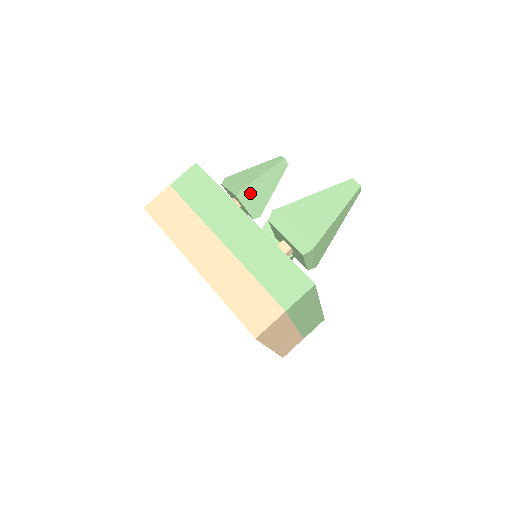
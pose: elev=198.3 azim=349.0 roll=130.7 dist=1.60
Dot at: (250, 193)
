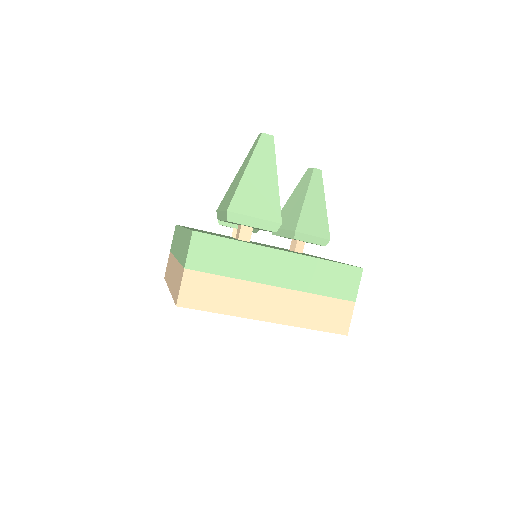
Dot at: occluded
